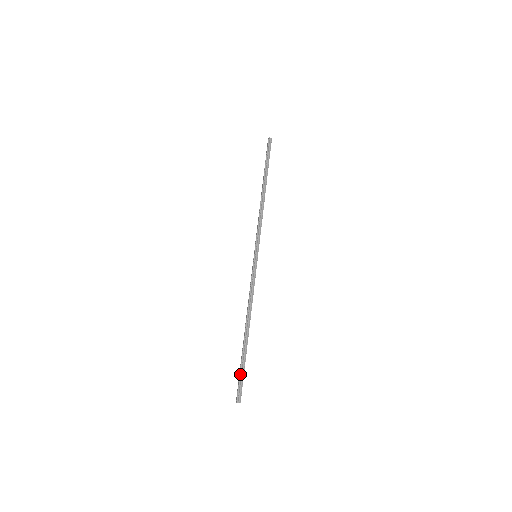
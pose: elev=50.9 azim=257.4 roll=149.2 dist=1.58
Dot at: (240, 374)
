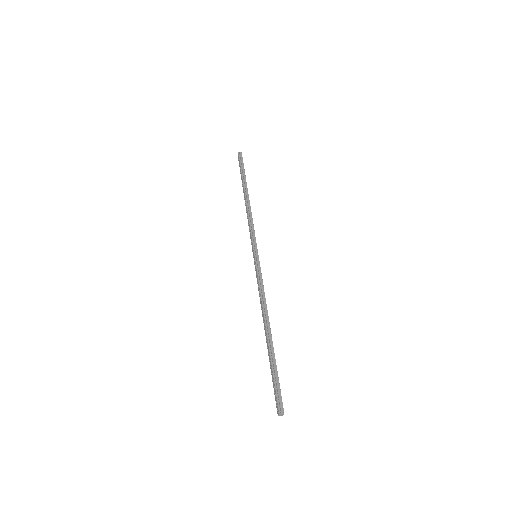
Dot at: (274, 380)
